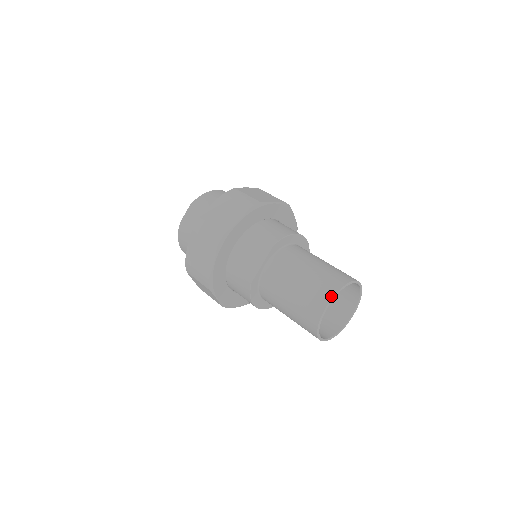
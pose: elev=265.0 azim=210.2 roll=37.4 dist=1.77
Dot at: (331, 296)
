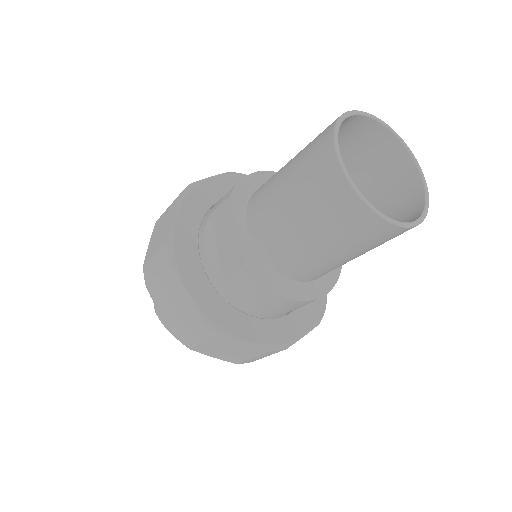
Dot at: (330, 142)
